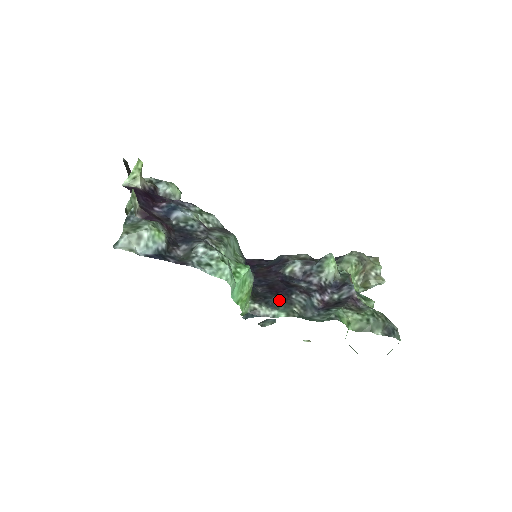
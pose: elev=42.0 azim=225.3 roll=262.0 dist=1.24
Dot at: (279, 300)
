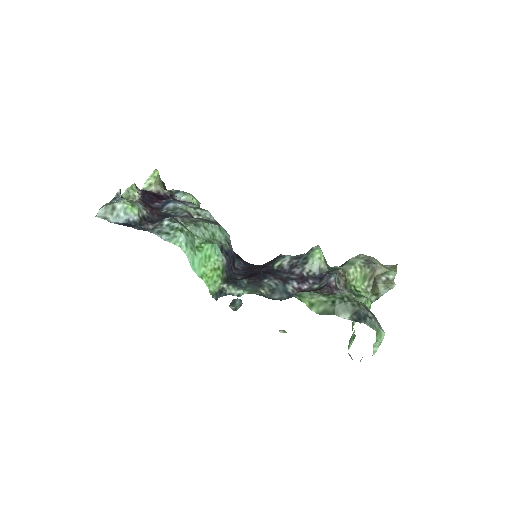
Dot at: (249, 282)
